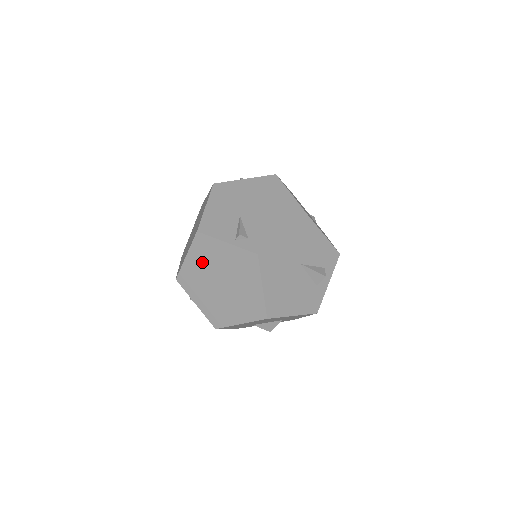
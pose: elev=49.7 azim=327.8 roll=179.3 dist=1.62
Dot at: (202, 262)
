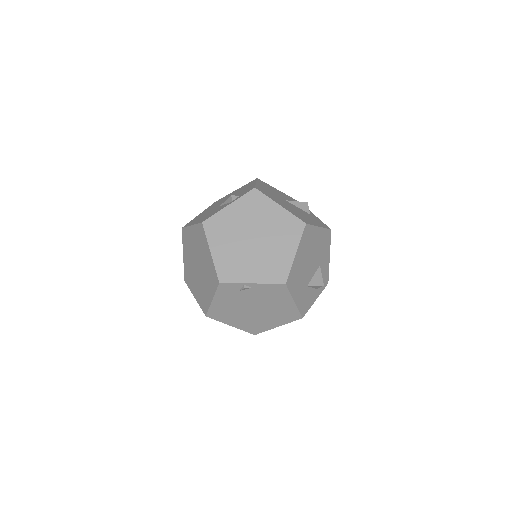
Dot at: (226, 241)
